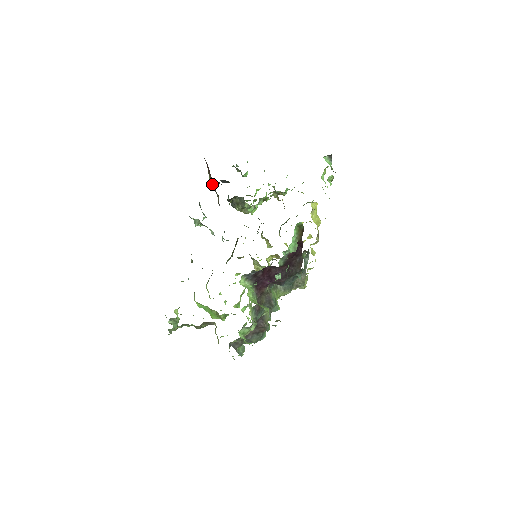
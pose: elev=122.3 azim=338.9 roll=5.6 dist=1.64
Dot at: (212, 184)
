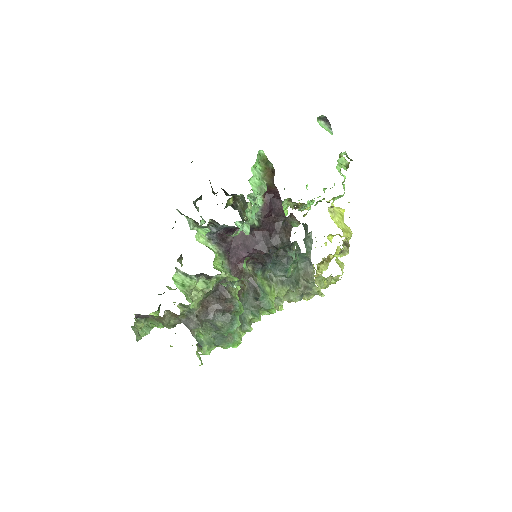
Dot at: occluded
